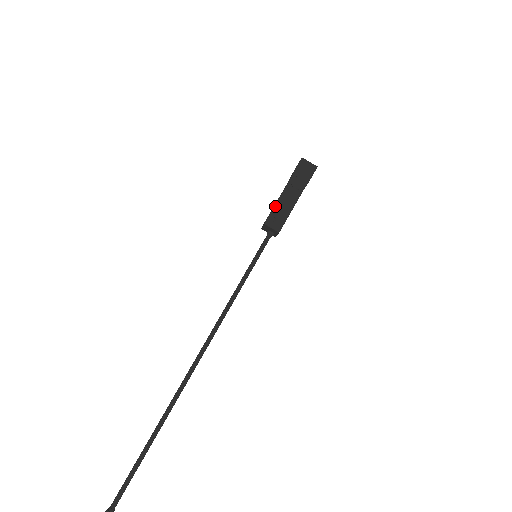
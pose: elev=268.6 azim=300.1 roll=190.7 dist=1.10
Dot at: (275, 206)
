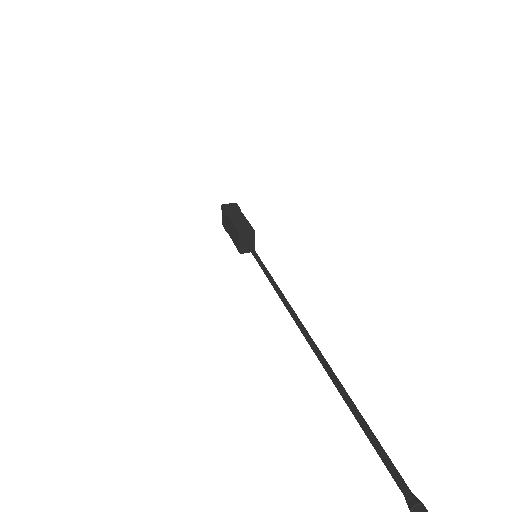
Dot at: (235, 224)
